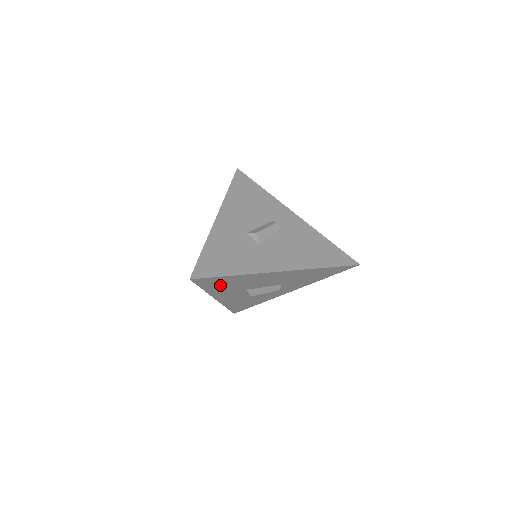
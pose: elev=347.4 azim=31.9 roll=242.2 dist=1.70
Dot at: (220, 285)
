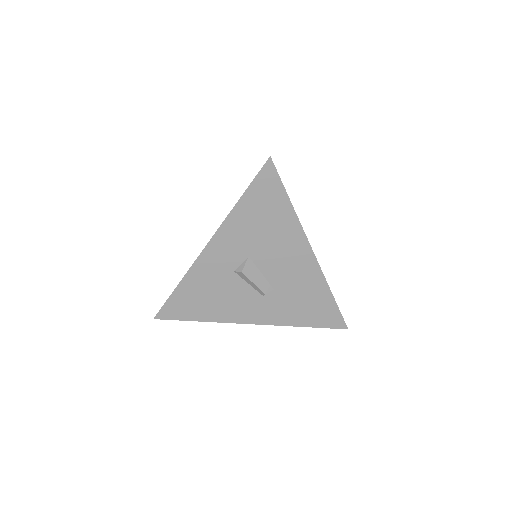
Dot at: (257, 210)
